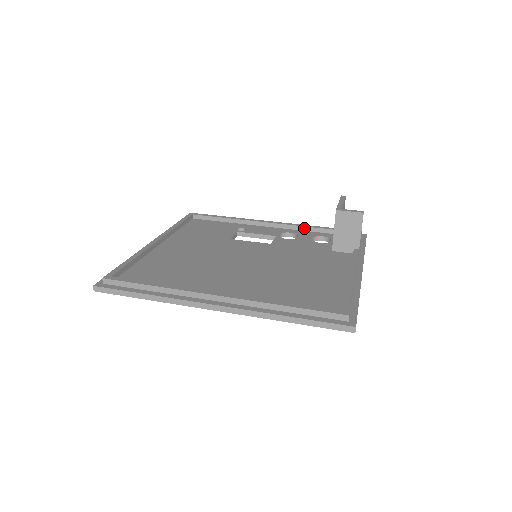
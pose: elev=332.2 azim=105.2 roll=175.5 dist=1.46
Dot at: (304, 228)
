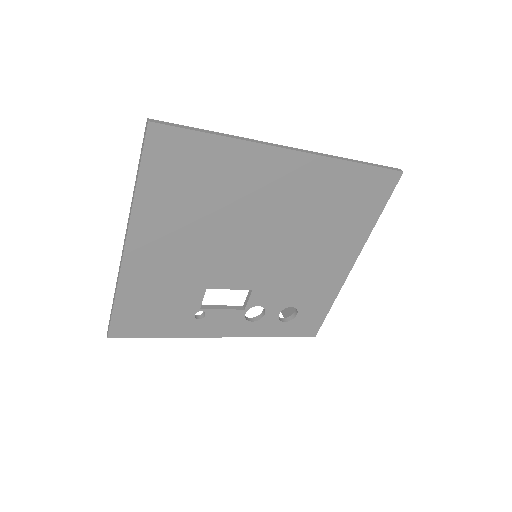
Dot at: occluded
